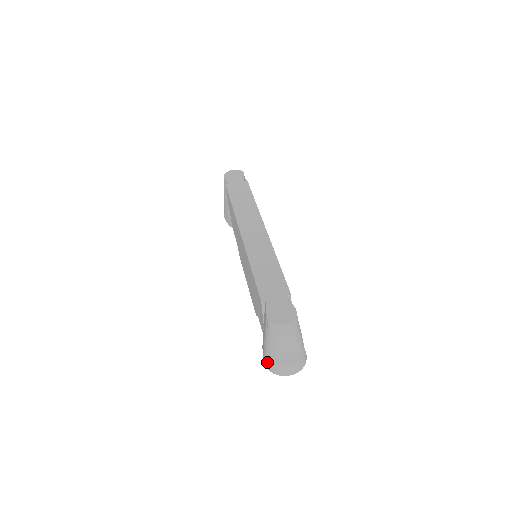
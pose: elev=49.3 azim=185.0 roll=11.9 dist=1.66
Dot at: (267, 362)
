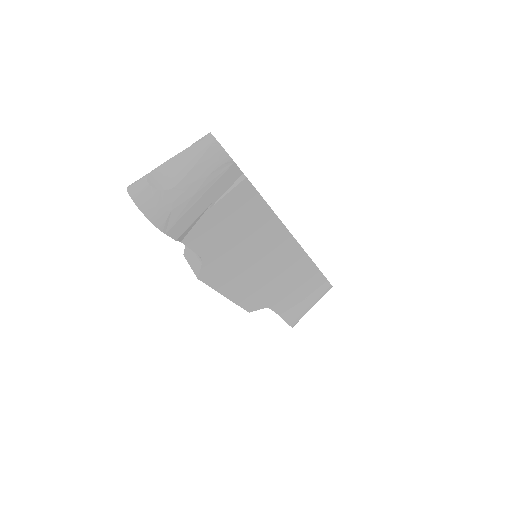
Dot at: occluded
